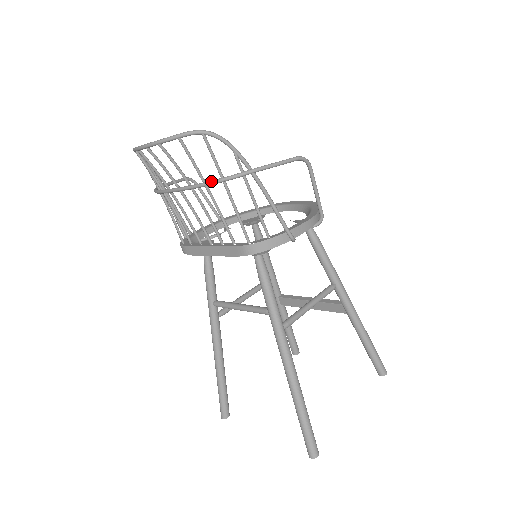
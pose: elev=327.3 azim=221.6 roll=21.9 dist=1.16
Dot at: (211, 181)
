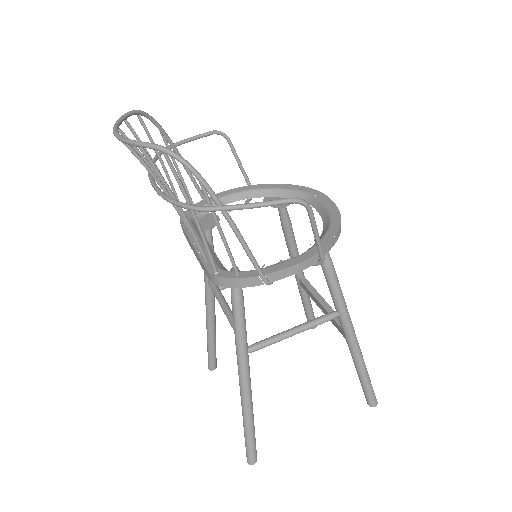
Dot at: (175, 202)
